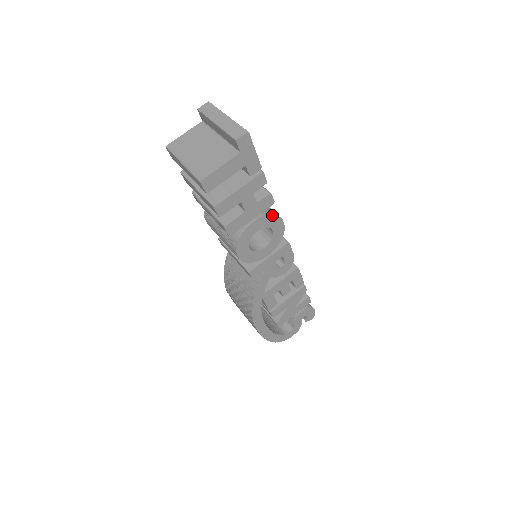
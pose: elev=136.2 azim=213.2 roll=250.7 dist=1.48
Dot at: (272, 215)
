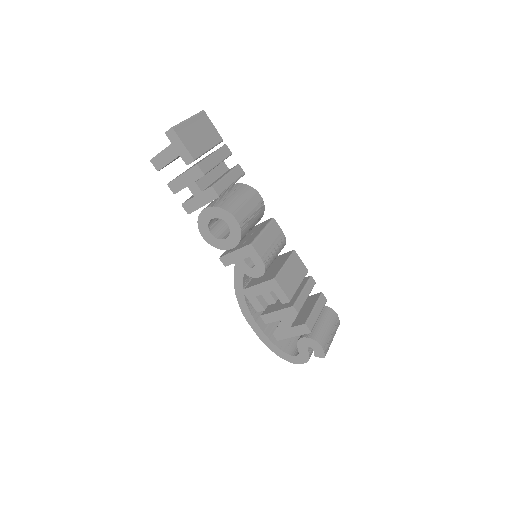
Dot at: (221, 208)
